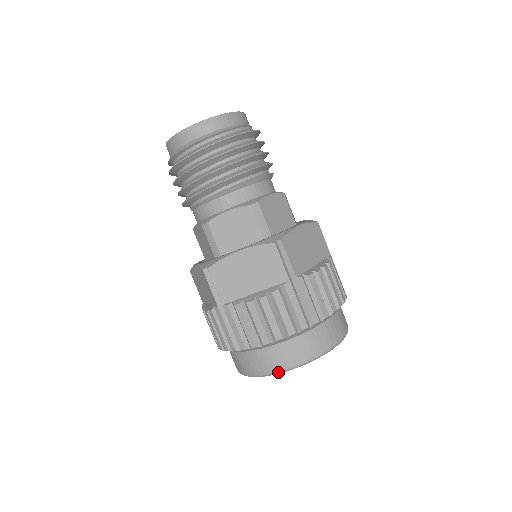
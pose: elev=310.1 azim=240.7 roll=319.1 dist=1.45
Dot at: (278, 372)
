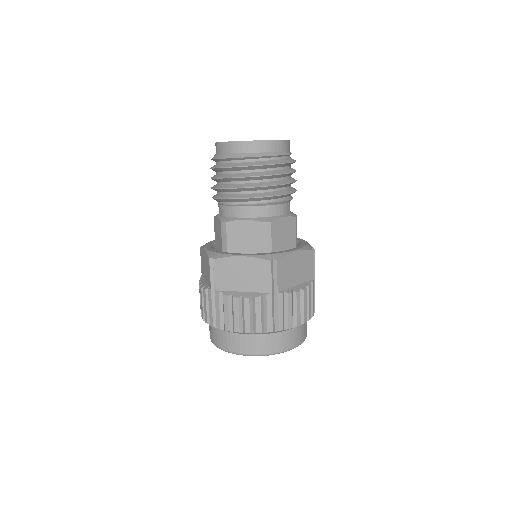
Dot at: (291, 349)
